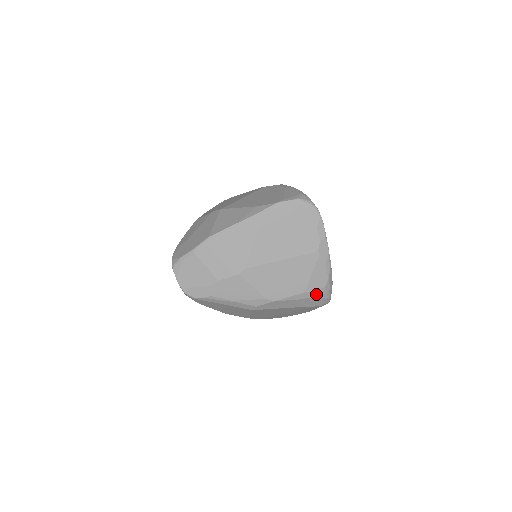
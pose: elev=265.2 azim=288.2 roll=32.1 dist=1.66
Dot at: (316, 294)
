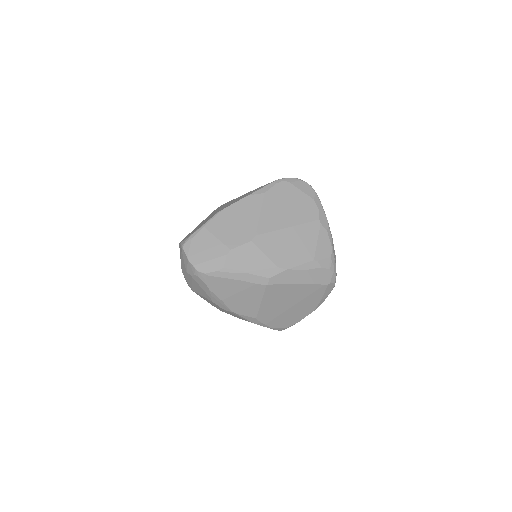
Dot at: (324, 264)
